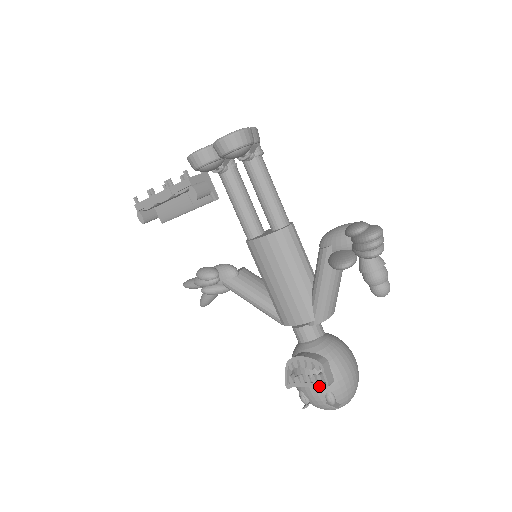
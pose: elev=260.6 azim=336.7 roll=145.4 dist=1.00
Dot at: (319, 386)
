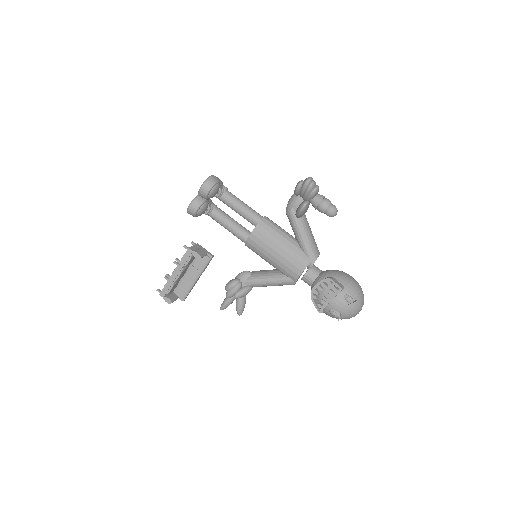
Dot at: (337, 293)
